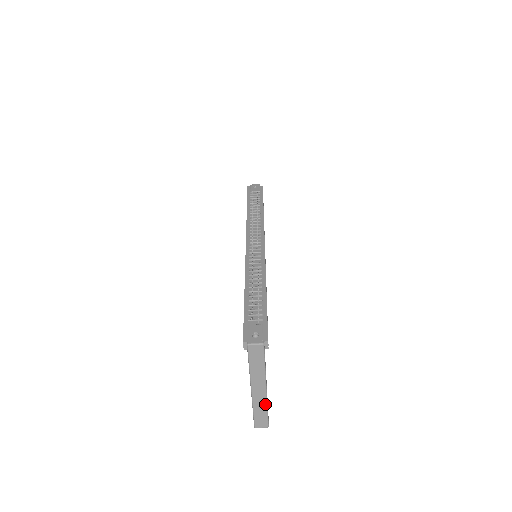
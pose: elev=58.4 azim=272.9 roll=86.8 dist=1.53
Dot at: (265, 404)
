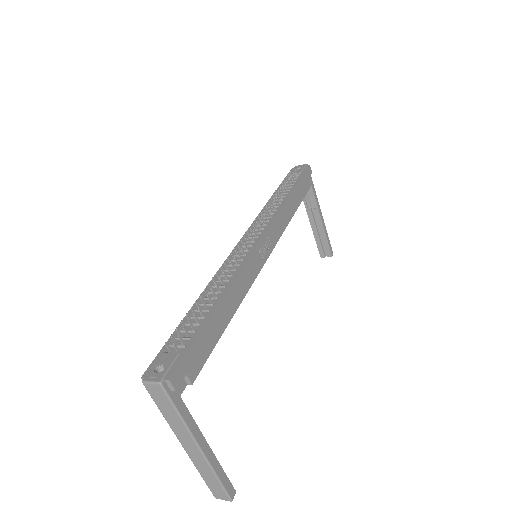
Dot at: (209, 469)
